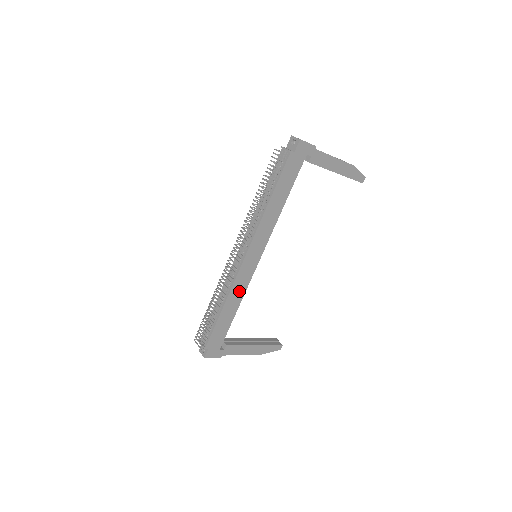
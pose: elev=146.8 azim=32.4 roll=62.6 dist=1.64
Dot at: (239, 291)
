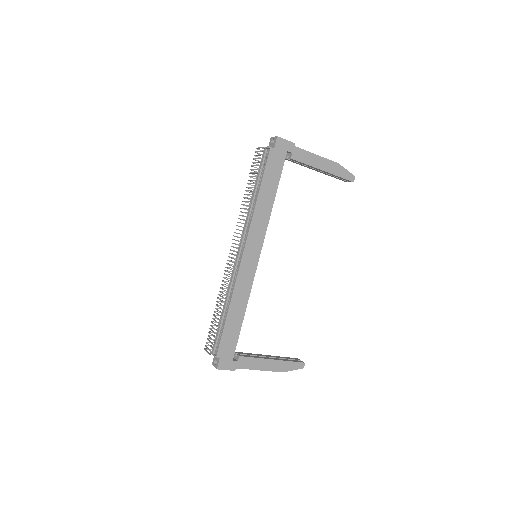
Dot at: (243, 292)
